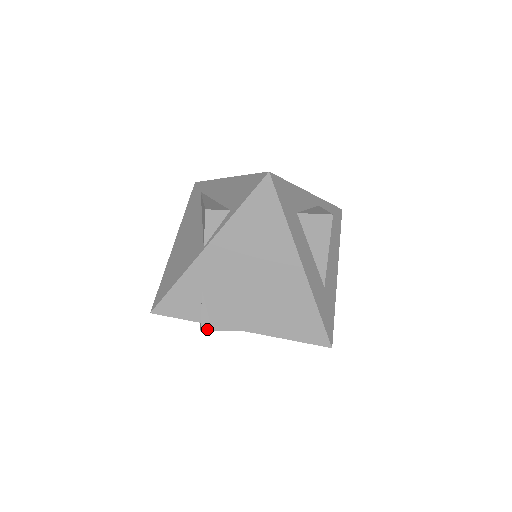
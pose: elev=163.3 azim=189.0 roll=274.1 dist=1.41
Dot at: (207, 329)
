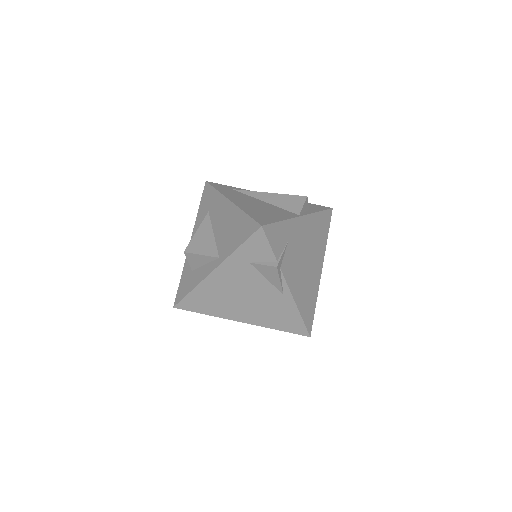
Dot at: (278, 269)
